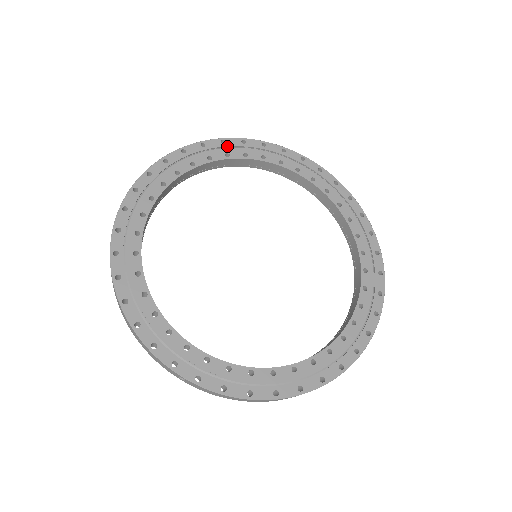
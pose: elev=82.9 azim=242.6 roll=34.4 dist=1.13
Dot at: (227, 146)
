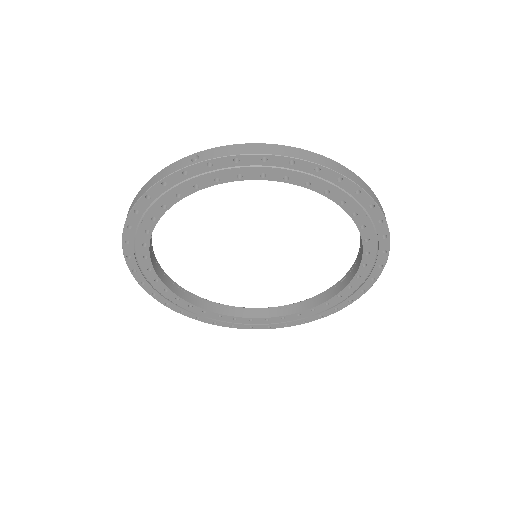
Dot at: (136, 227)
